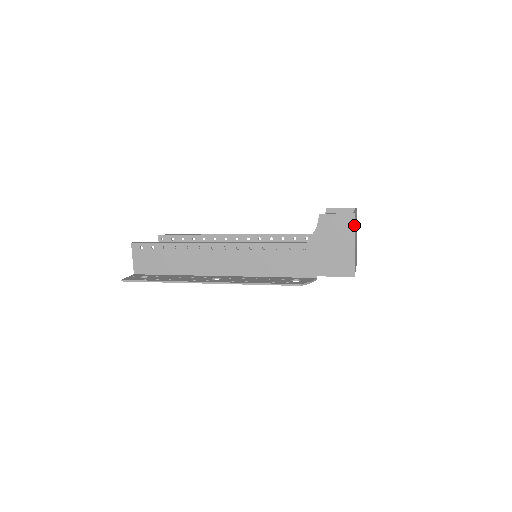
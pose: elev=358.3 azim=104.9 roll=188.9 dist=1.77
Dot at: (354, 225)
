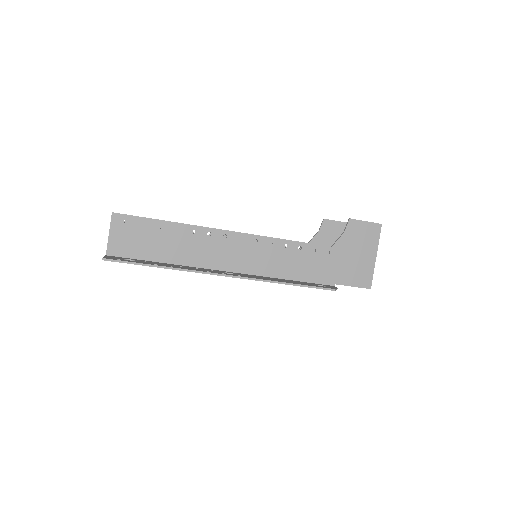
Dot at: occluded
